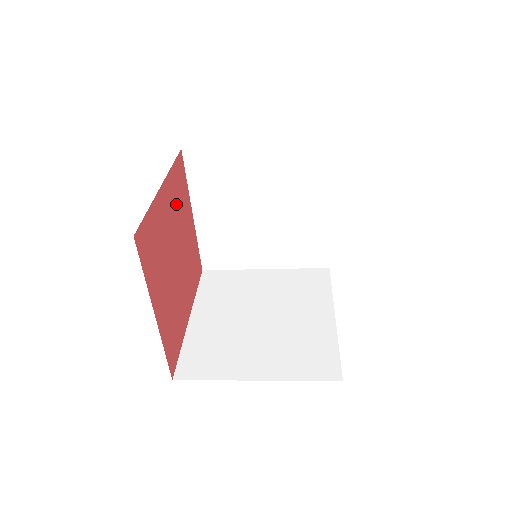
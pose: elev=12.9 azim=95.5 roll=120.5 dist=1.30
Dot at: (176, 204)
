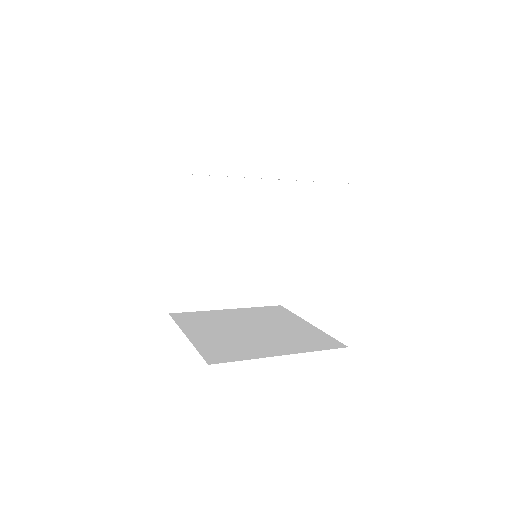
Dot at: occluded
